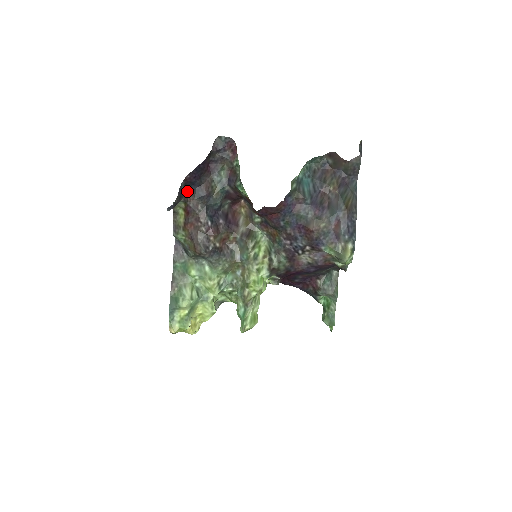
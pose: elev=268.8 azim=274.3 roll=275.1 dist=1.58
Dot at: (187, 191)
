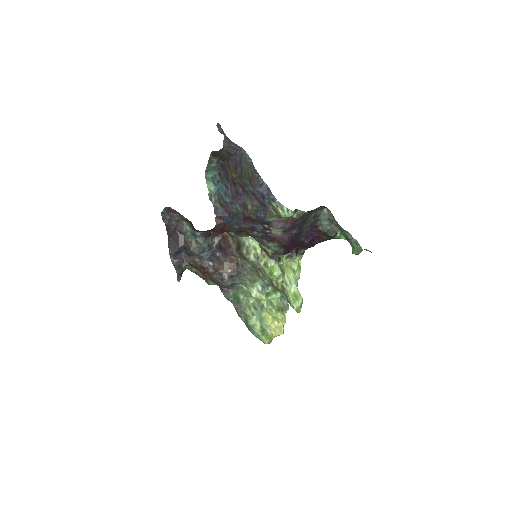
Dot at: (181, 259)
